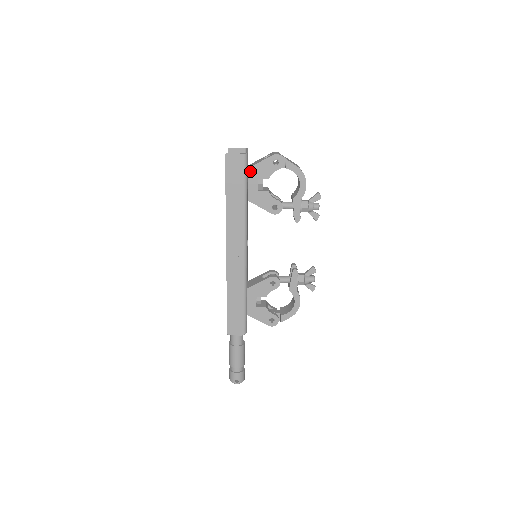
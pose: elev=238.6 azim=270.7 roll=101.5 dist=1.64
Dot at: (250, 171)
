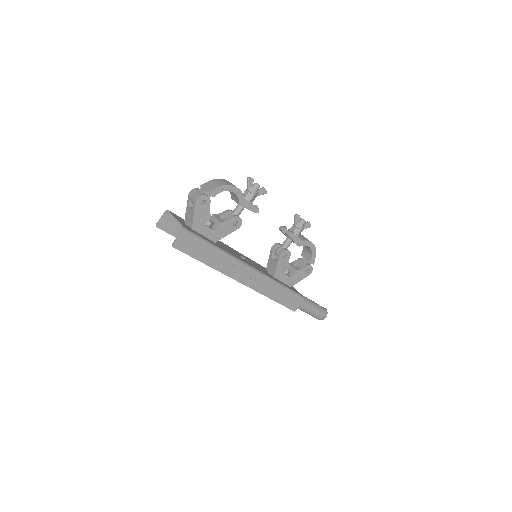
Dot at: (195, 228)
